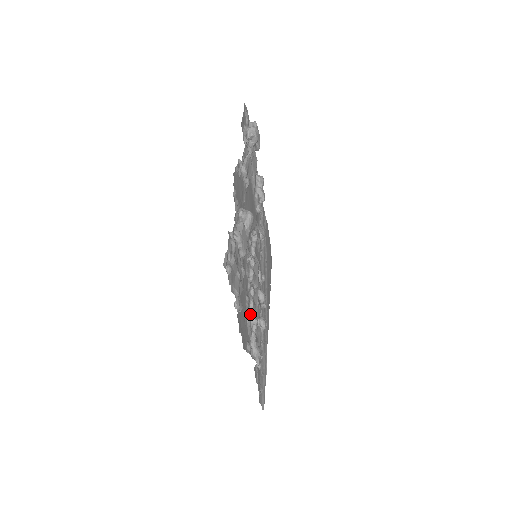
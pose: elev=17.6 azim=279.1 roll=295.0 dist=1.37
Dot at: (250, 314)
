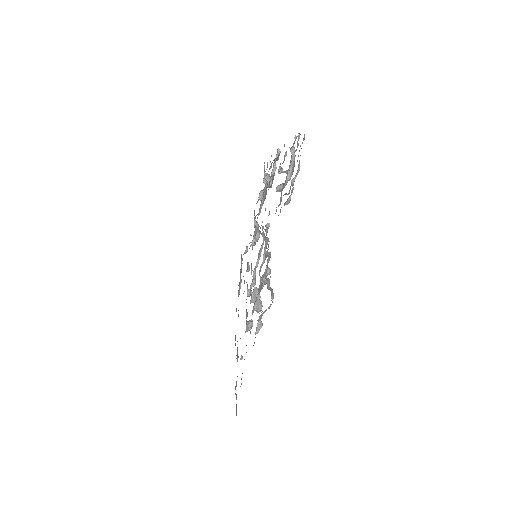
Dot at: (270, 253)
